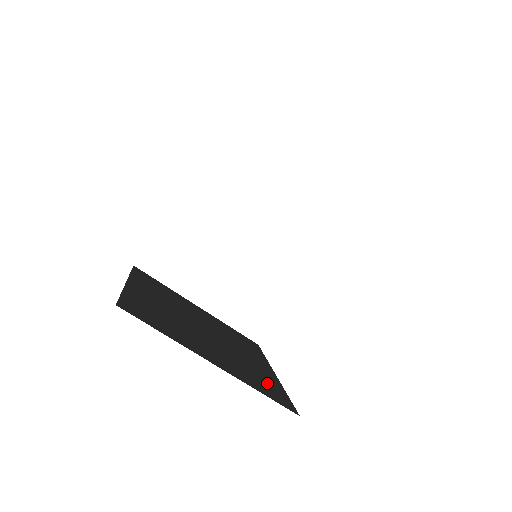
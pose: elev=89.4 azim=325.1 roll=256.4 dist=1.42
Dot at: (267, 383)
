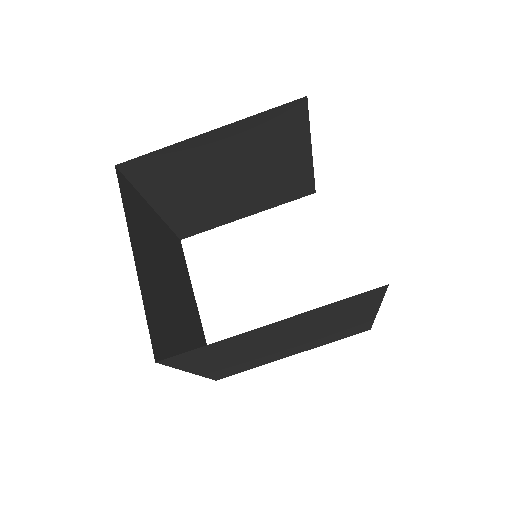
Dot at: (166, 338)
